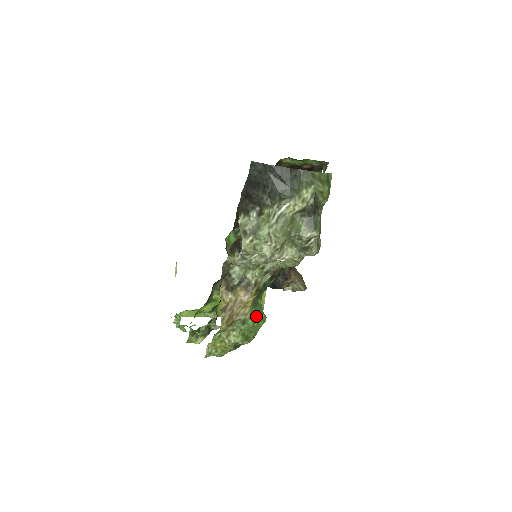
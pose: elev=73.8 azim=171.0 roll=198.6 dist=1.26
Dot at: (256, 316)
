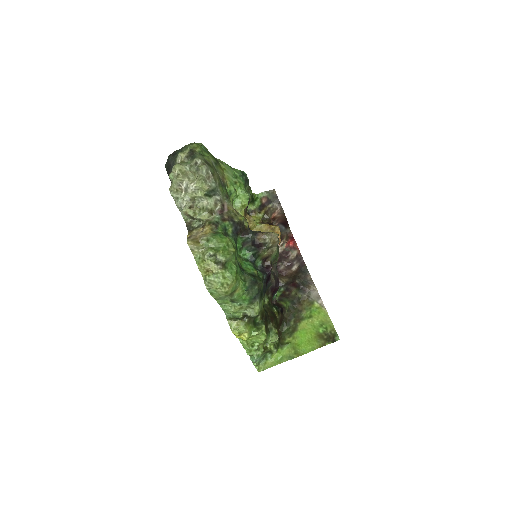
Dot at: (217, 236)
